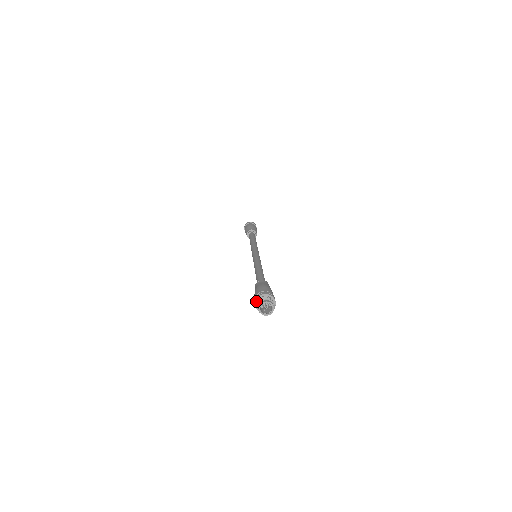
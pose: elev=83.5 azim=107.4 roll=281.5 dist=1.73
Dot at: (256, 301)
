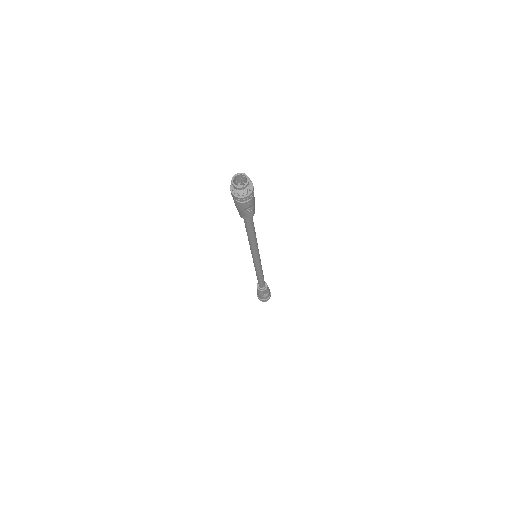
Dot at: (231, 187)
